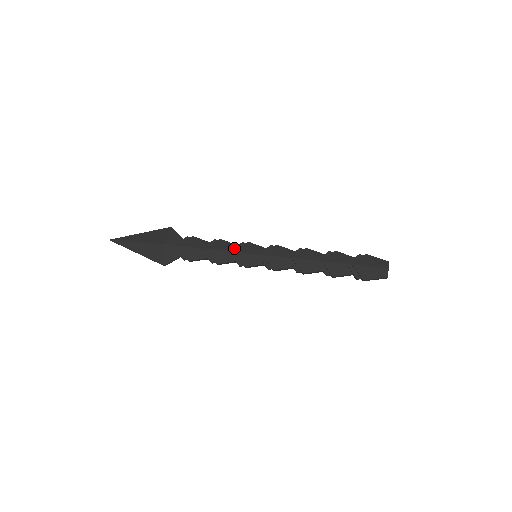
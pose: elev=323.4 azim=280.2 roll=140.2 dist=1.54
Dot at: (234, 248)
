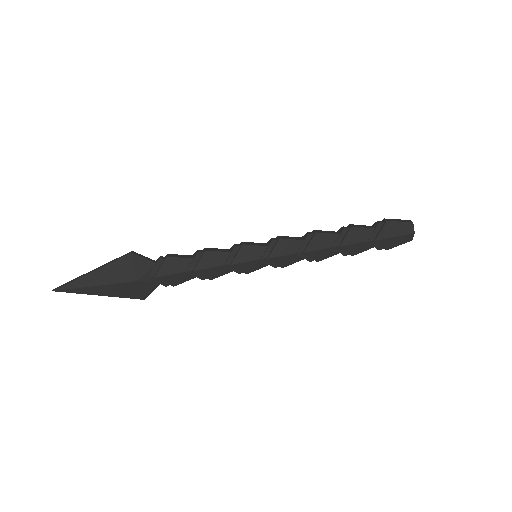
Dot at: (228, 259)
